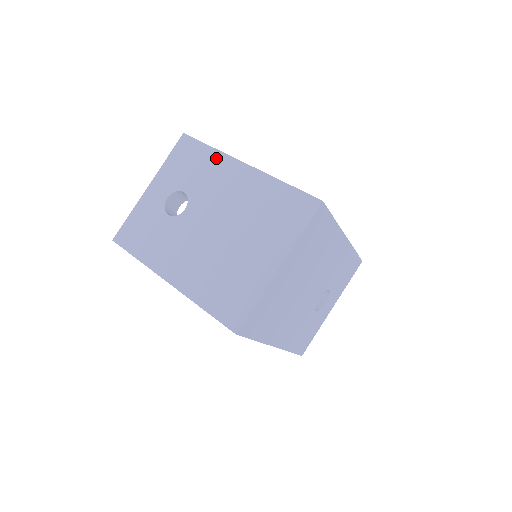
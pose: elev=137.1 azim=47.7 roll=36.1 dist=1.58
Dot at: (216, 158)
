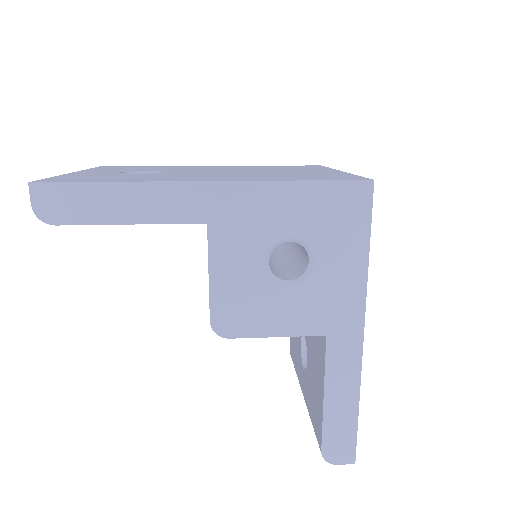
Dot at: (169, 166)
